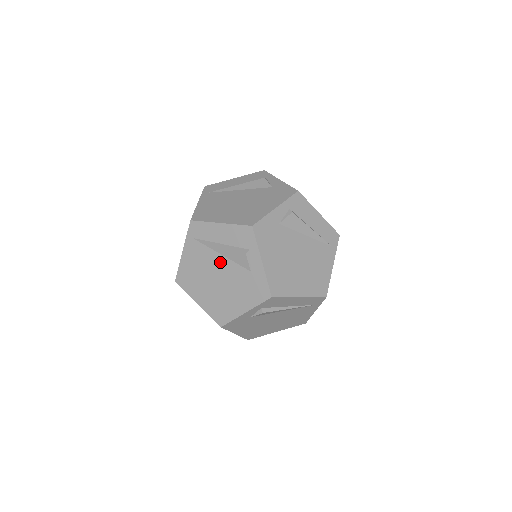
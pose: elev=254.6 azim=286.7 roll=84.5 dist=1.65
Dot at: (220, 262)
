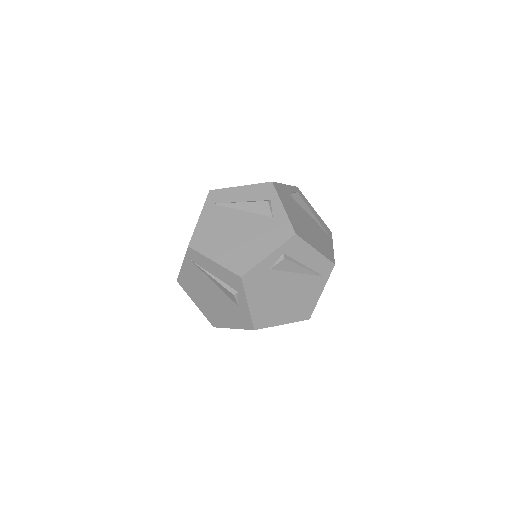
Dot at: (240, 217)
